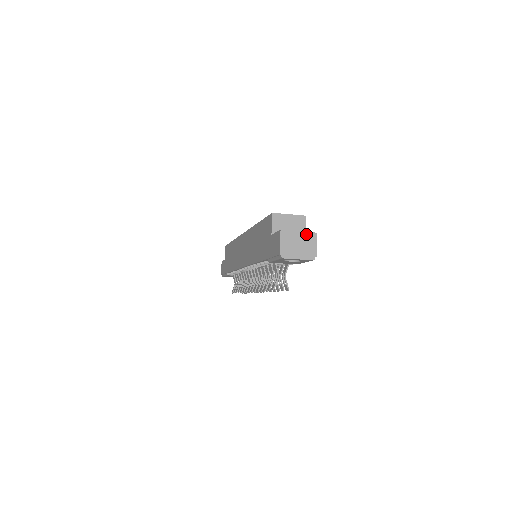
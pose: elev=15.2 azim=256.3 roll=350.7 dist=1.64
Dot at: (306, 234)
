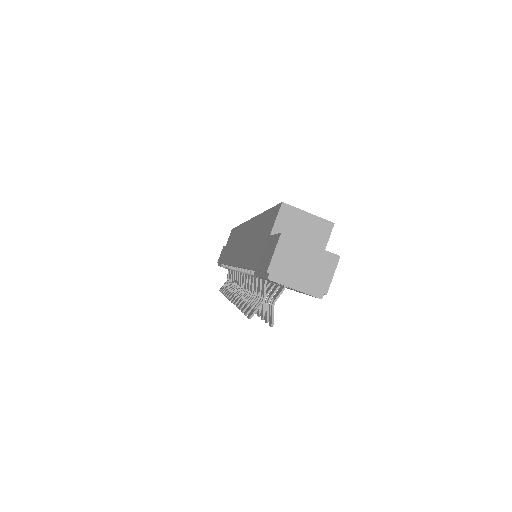
Dot at: (321, 252)
